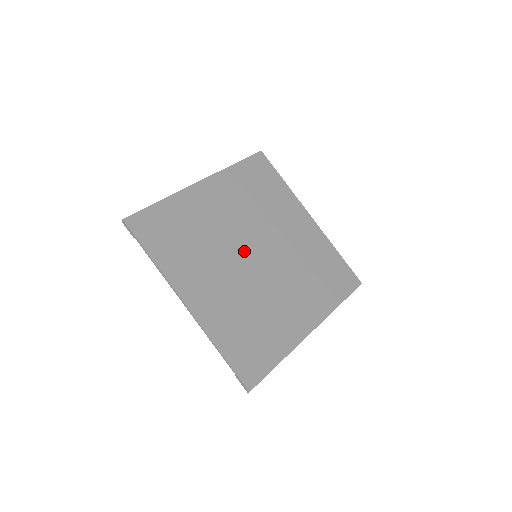
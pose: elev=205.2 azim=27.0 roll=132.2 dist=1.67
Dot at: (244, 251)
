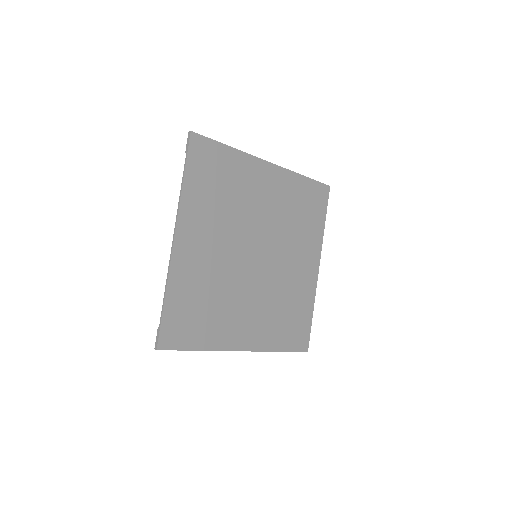
Dot at: (251, 244)
